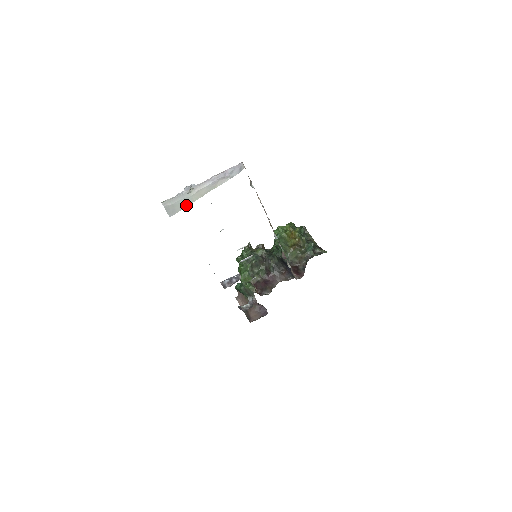
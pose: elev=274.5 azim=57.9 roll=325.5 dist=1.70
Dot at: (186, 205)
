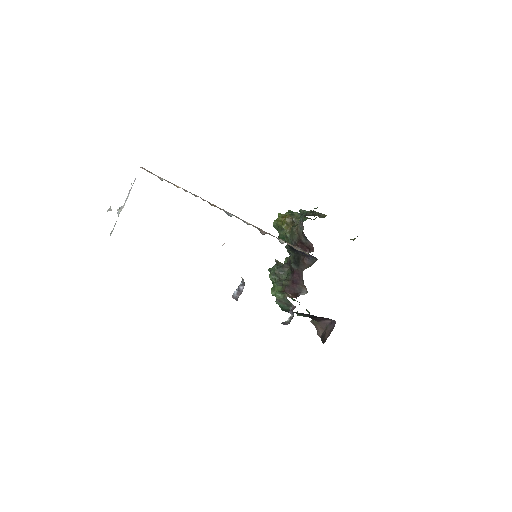
Dot at: occluded
